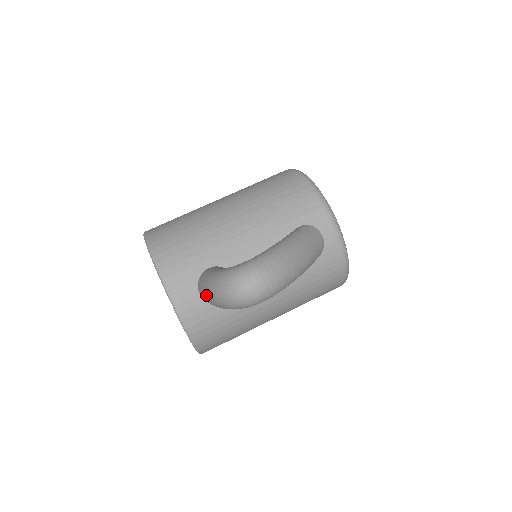
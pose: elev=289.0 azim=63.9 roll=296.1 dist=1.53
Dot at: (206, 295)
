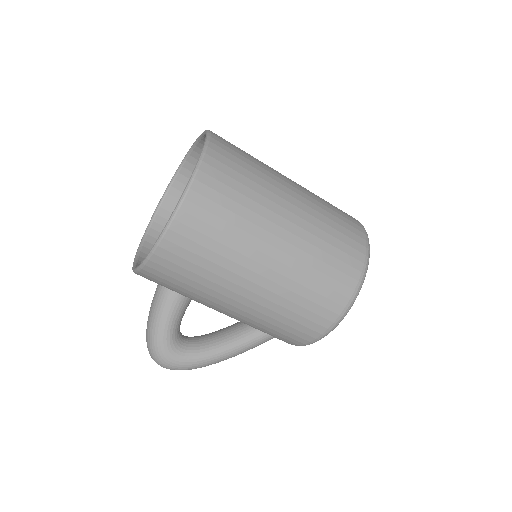
Dot at: (150, 310)
